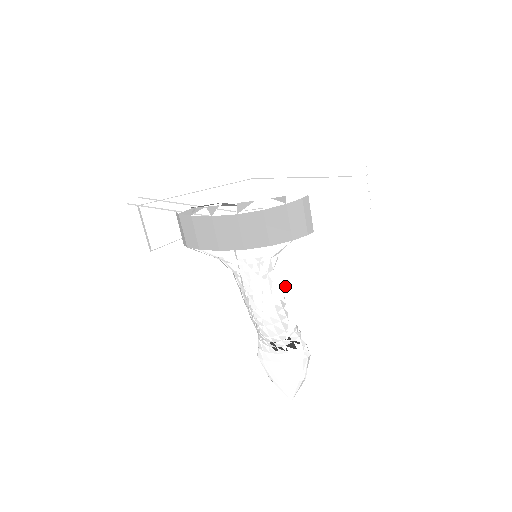
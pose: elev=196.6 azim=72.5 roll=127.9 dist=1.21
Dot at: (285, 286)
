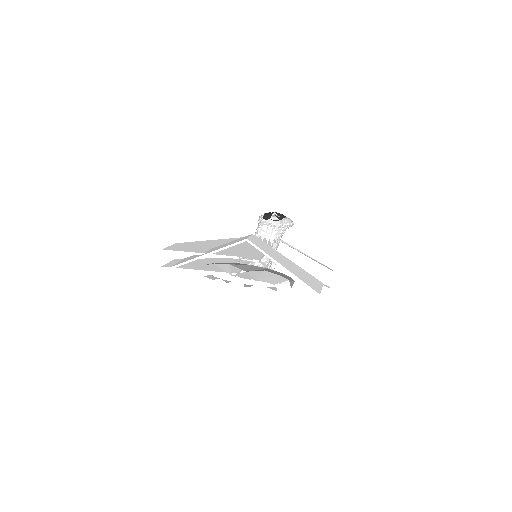
Dot at: occluded
